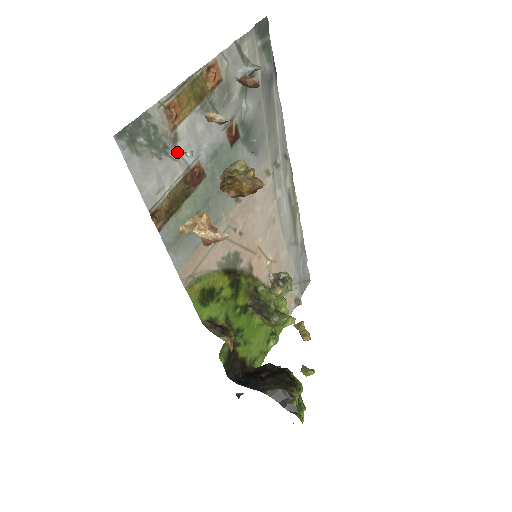
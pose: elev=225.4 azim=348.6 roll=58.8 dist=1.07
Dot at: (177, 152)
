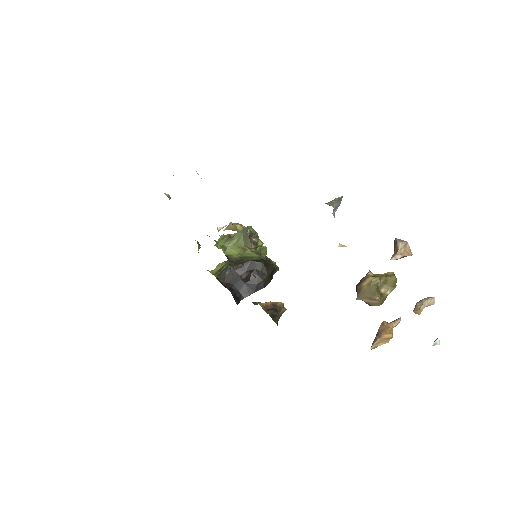
Dot at: occluded
